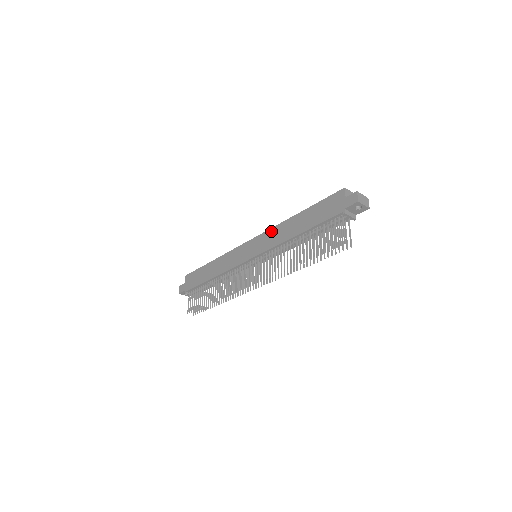
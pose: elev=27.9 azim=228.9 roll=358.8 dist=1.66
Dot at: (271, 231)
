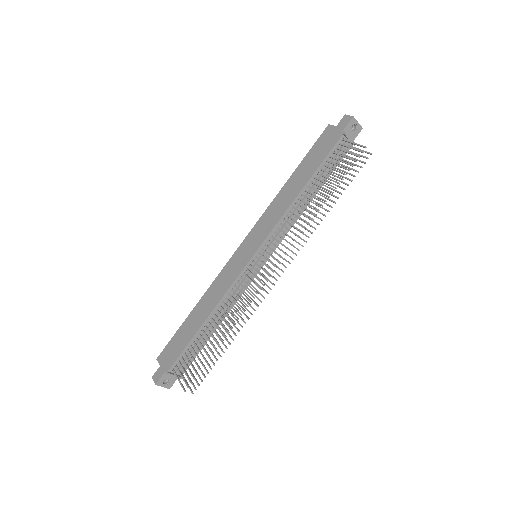
Dot at: (265, 215)
